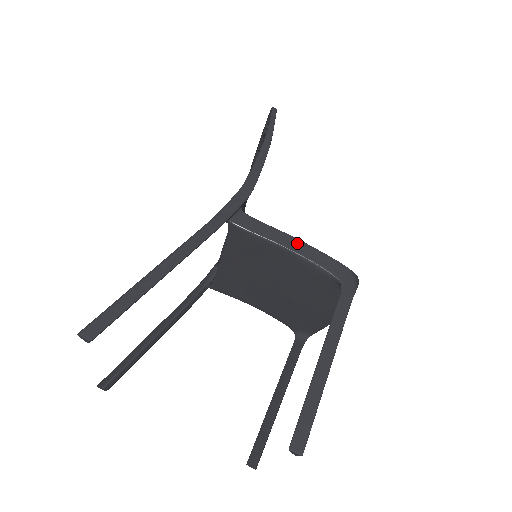
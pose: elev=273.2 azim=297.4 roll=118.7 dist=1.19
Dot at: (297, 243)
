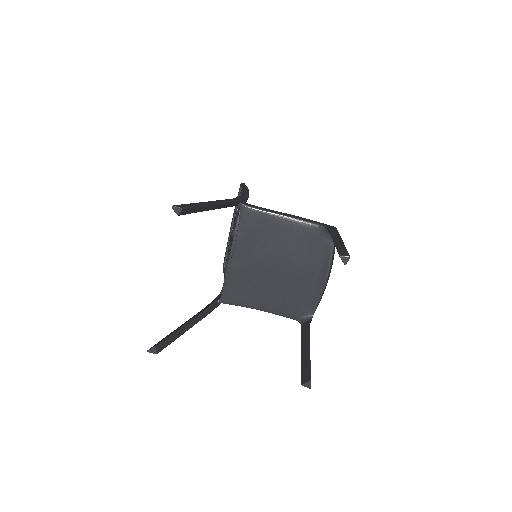
Dot at: (288, 214)
